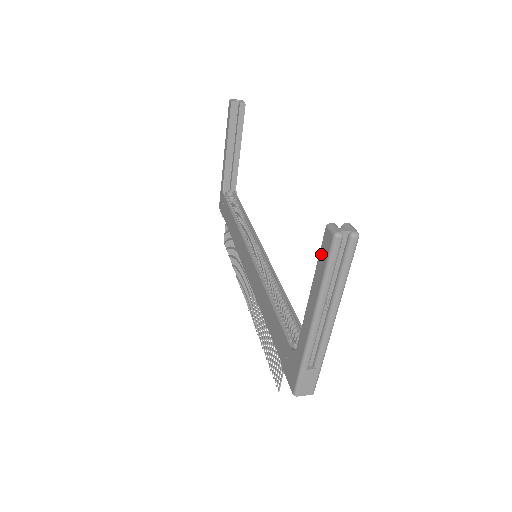
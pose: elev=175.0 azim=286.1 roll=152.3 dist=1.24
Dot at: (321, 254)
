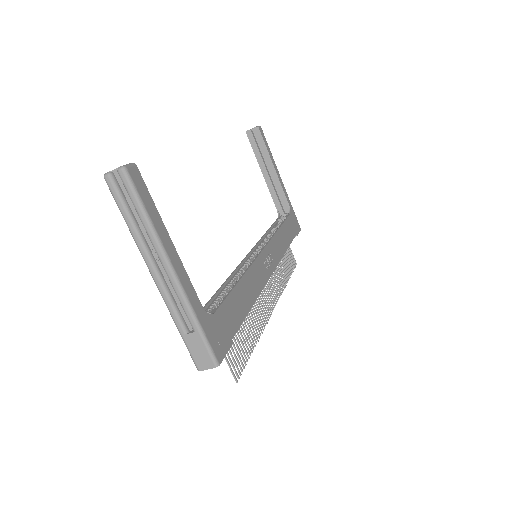
Dot at: occluded
